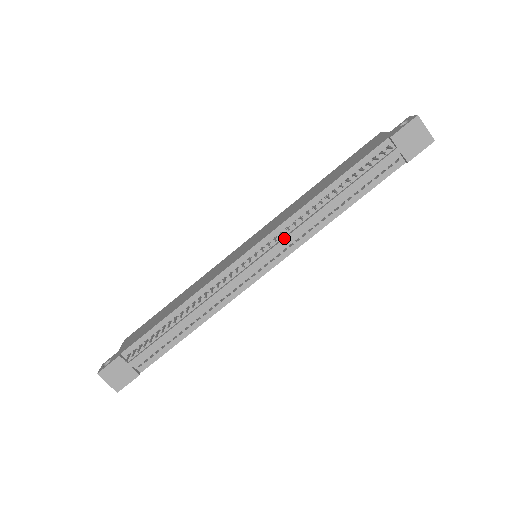
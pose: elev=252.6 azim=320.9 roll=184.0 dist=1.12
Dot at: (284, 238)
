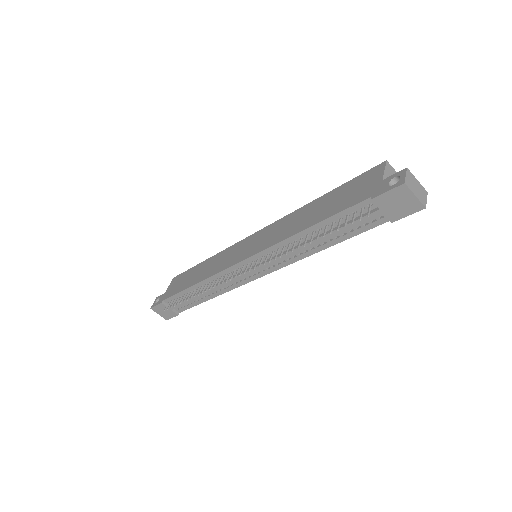
Dot at: occluded
